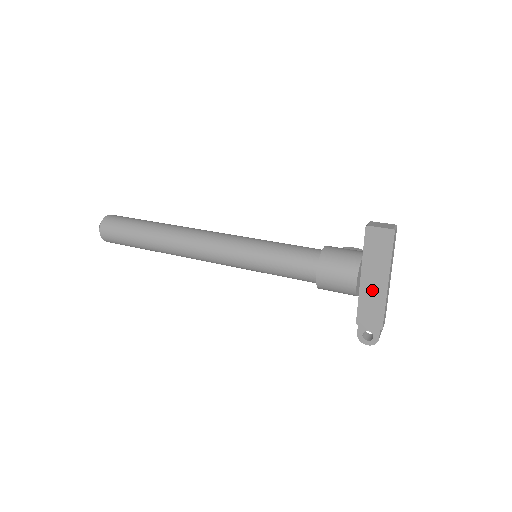
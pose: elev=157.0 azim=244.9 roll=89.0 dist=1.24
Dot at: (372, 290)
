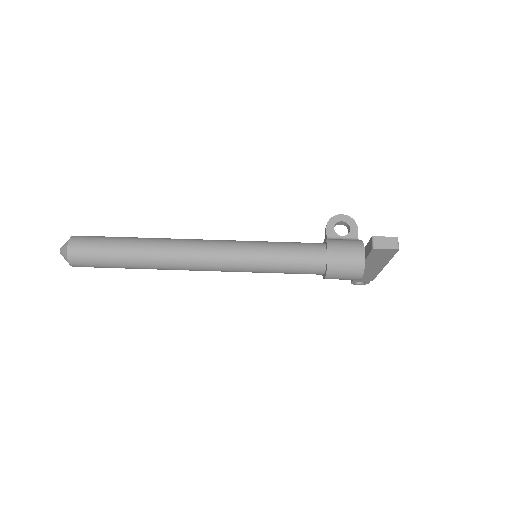
Dot at: (369, 269)
